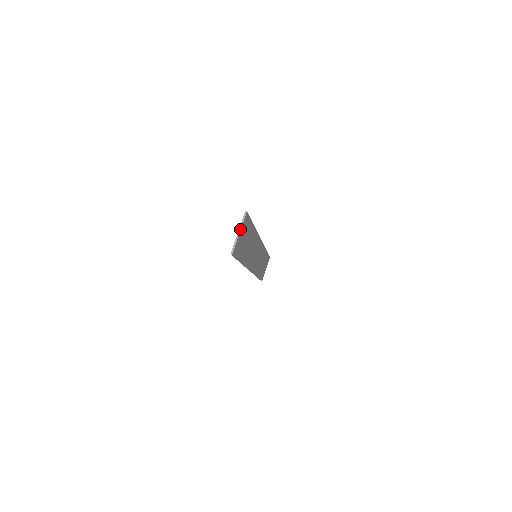
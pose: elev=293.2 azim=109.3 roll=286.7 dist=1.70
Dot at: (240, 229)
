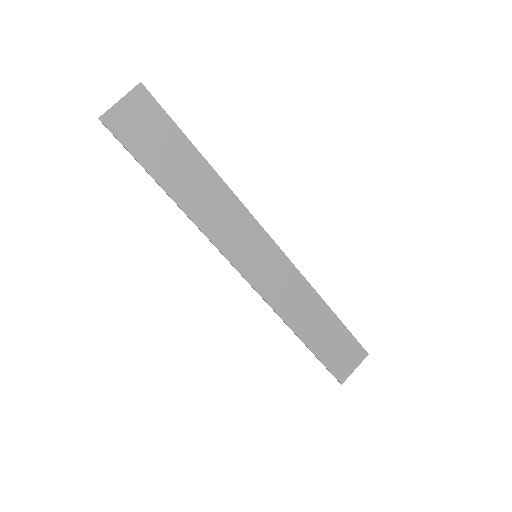
Dot at: (123, 97)
